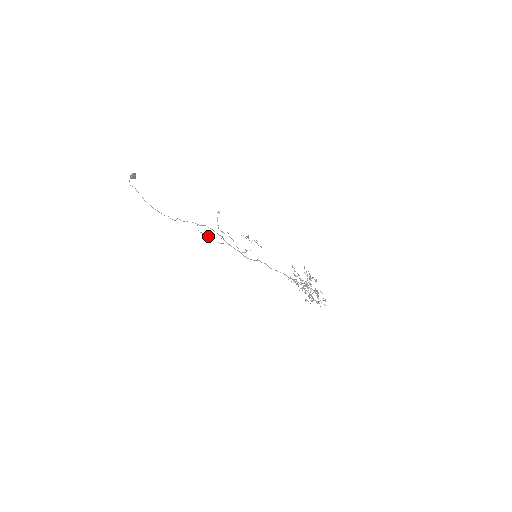
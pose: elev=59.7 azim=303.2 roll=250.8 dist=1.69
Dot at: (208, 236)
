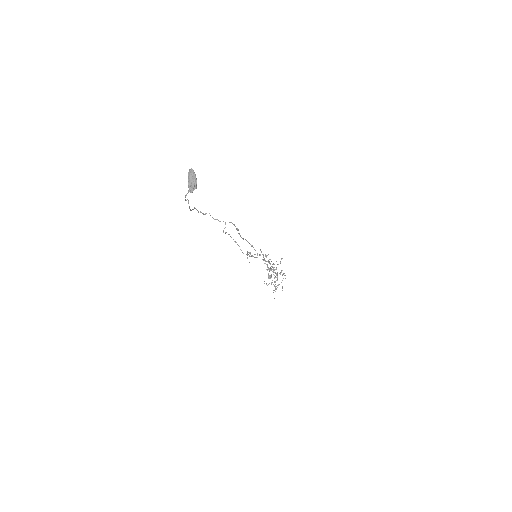
Dot at: (228, 234)
